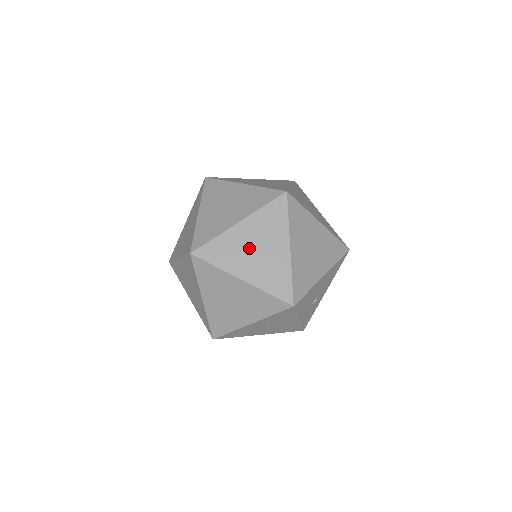
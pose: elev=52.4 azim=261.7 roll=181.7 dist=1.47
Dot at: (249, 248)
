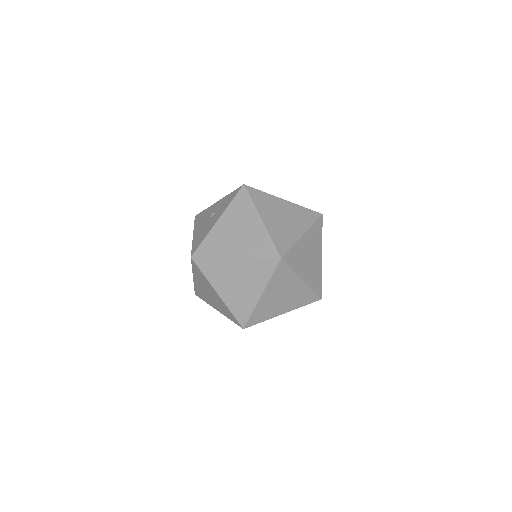
Dot at: (307, 255)
